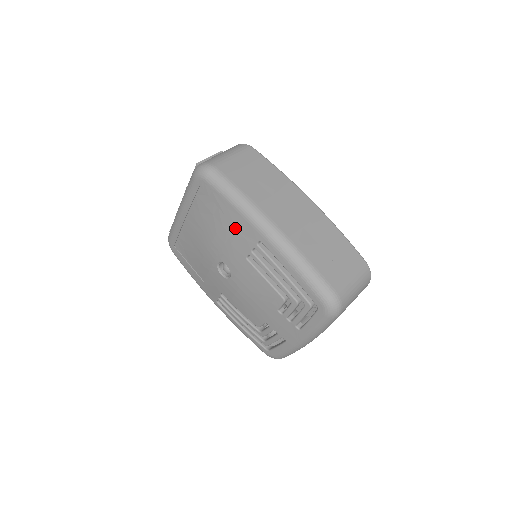
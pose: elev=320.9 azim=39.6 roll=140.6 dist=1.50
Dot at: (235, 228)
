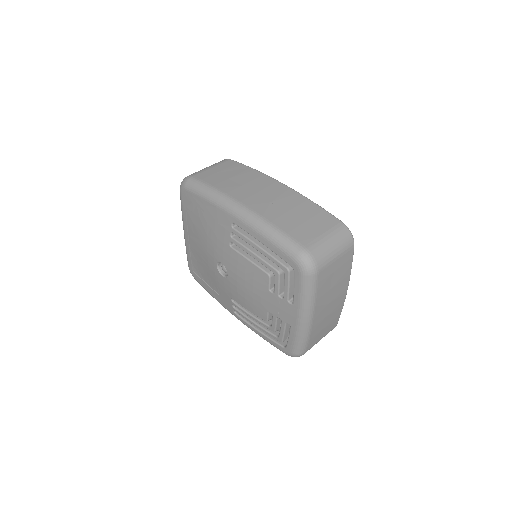
Dot at: (215, 221)
